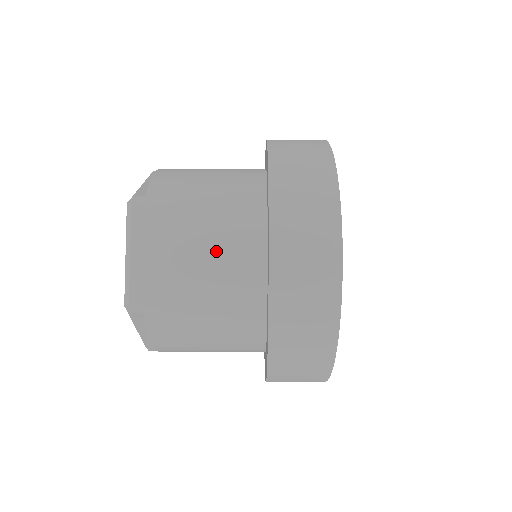
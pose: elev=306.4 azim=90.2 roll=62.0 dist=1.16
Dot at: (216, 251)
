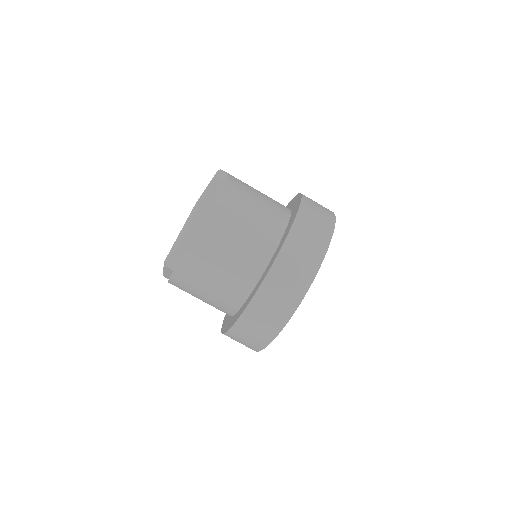
Dot at: (232, 264)
